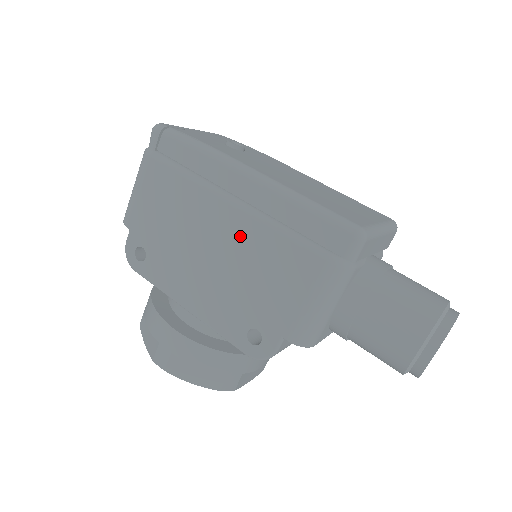
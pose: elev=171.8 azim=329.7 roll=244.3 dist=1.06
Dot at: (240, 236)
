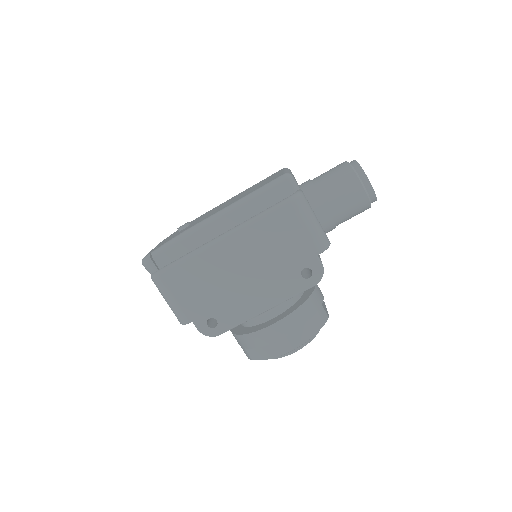
Dot at: (246, 245)
